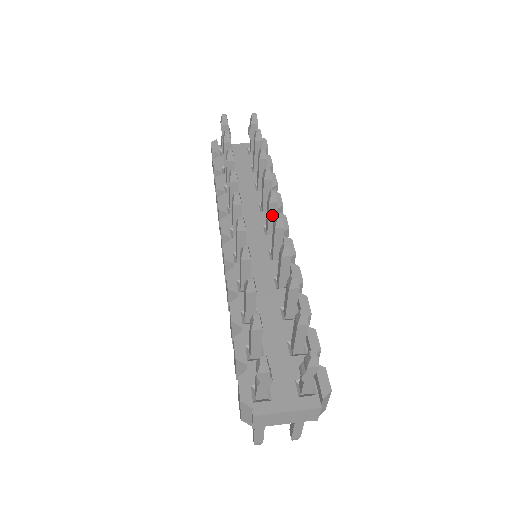
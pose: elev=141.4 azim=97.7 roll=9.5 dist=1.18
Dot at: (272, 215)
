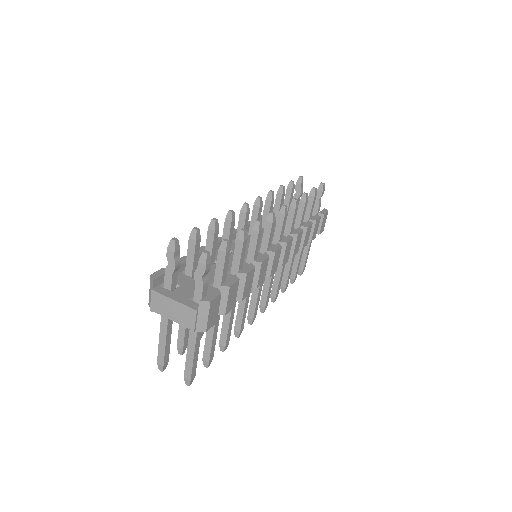
Dot at: (279, 226)
